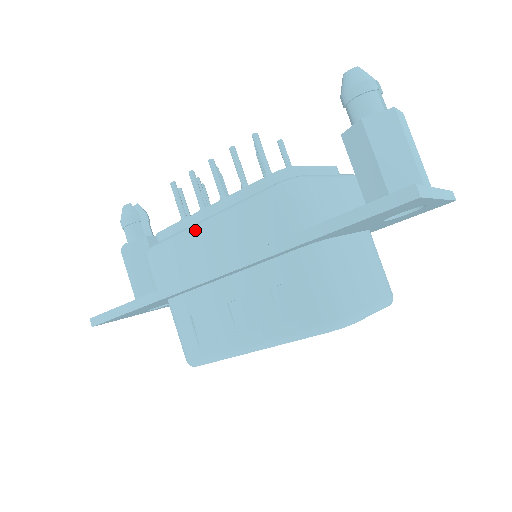
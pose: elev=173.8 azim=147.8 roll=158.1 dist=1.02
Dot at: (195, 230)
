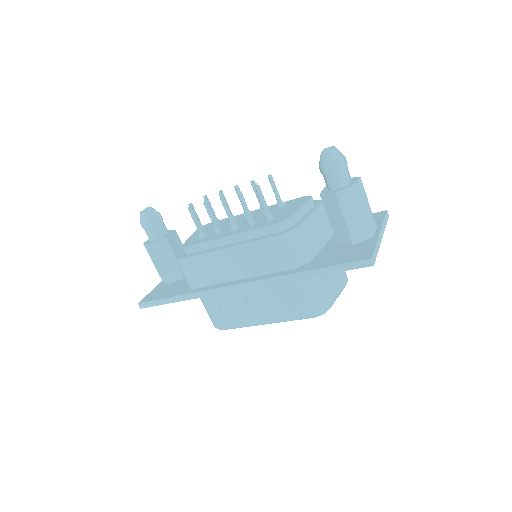
Dot at: (220, 256)
